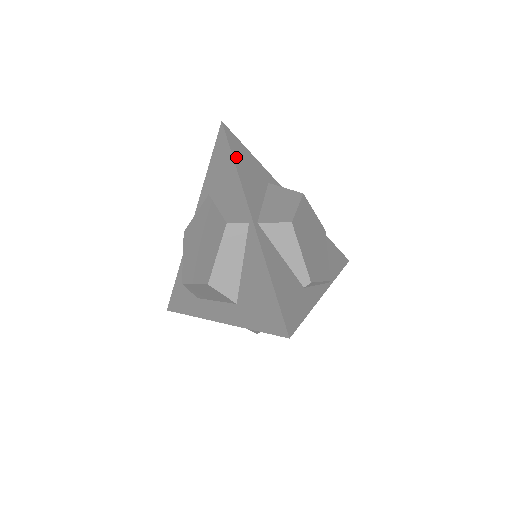
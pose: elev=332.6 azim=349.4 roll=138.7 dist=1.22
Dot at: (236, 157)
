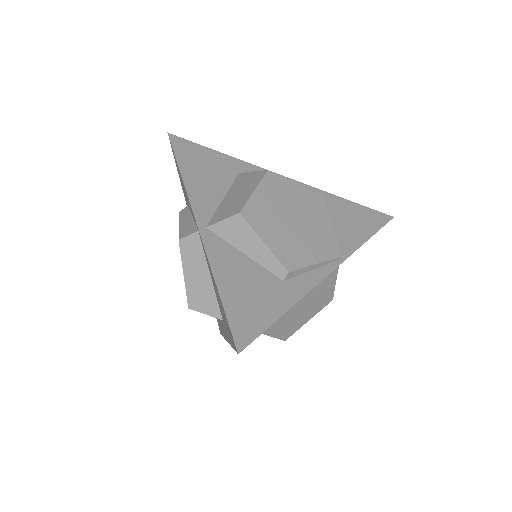
Dot at: (184, 164)
